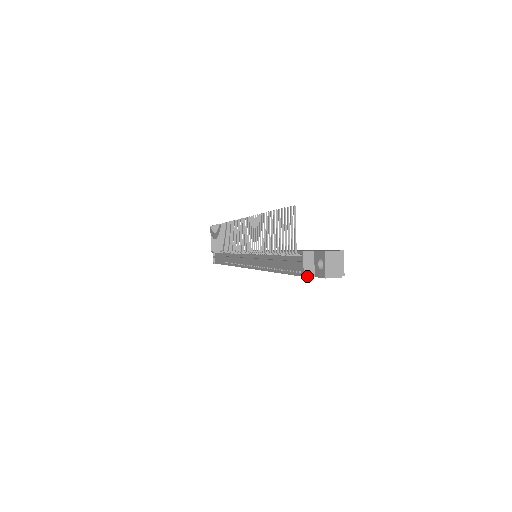
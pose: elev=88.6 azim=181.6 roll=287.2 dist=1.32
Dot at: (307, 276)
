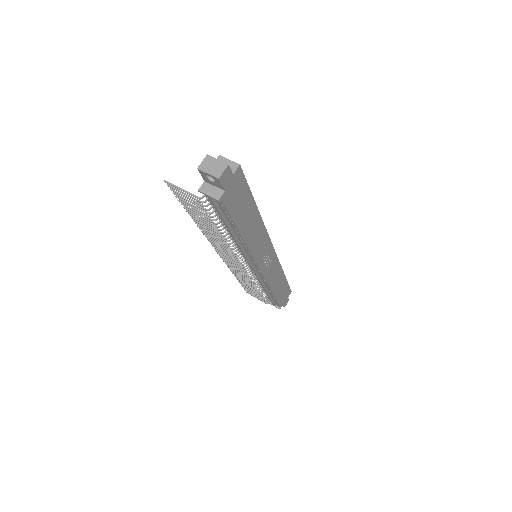
Dot at: (219, 197)
